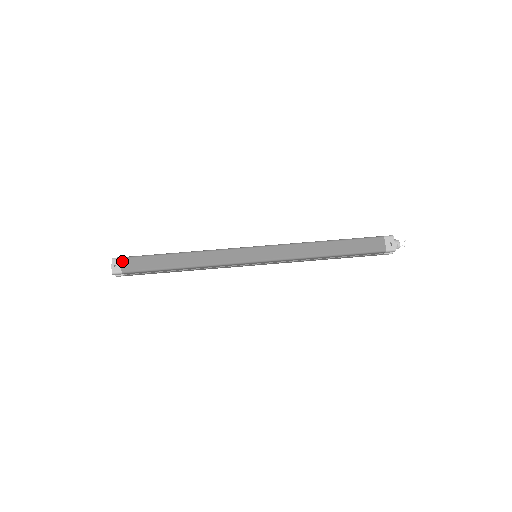
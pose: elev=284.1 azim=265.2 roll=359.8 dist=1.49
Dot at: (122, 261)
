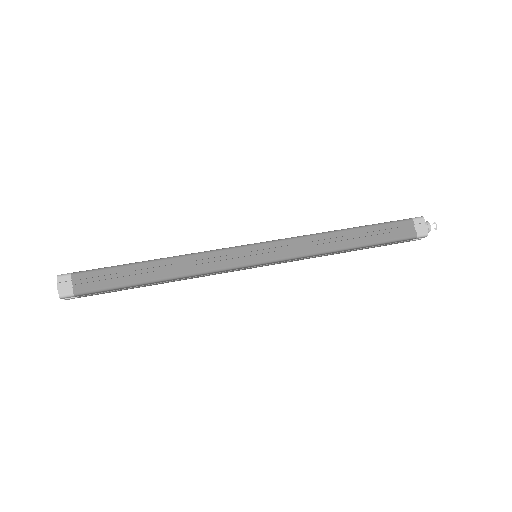
Dot at: occluded
